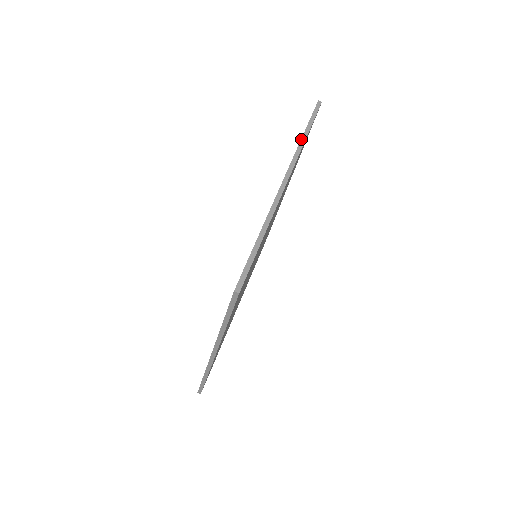
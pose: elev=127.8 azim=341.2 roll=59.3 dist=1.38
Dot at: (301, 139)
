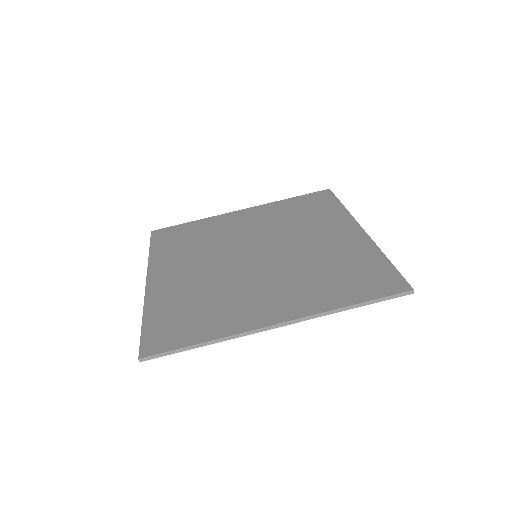
Dot at: (341, 308)
